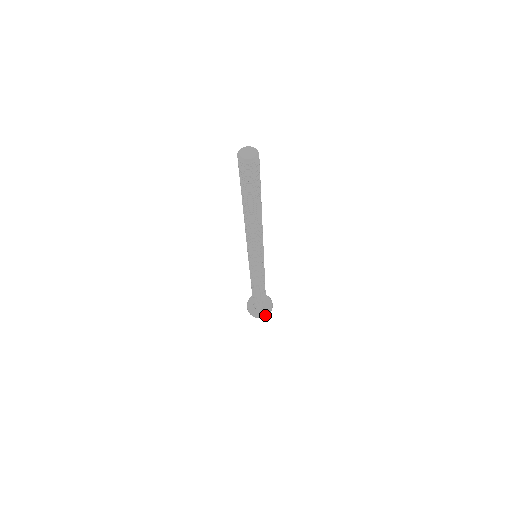
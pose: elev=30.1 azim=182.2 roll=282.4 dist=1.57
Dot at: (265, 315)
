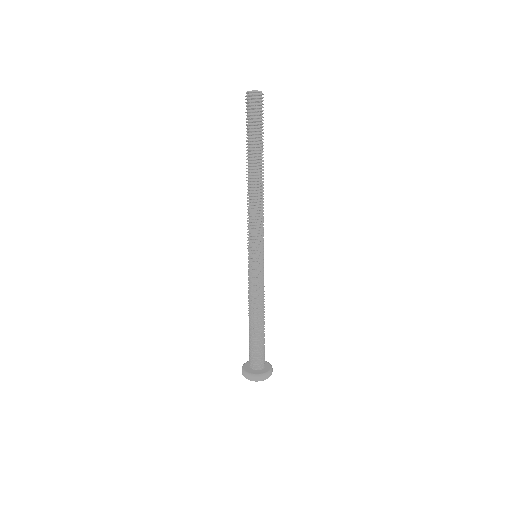
Dot at: (263, 375)
